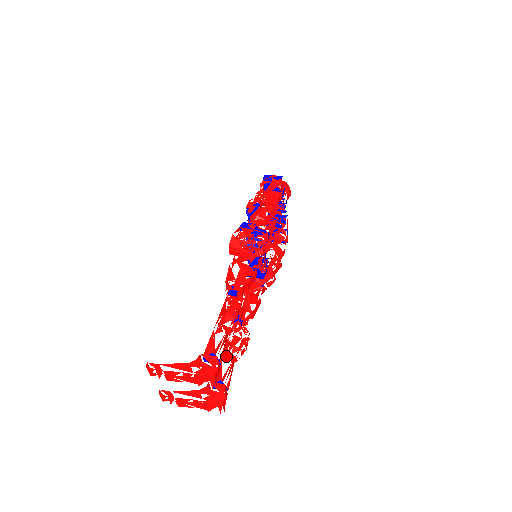
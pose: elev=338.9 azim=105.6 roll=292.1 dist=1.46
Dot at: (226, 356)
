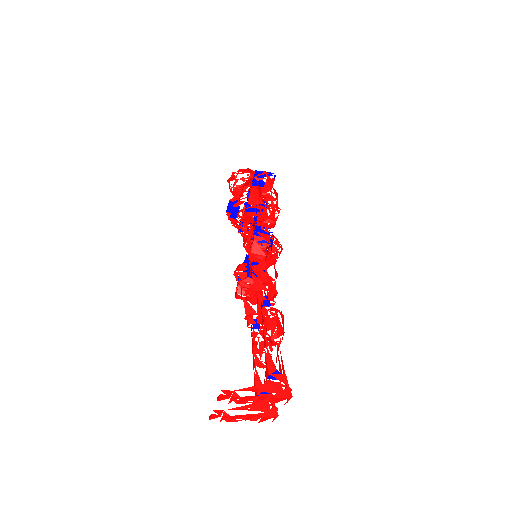
Dot at: (260, 364)
